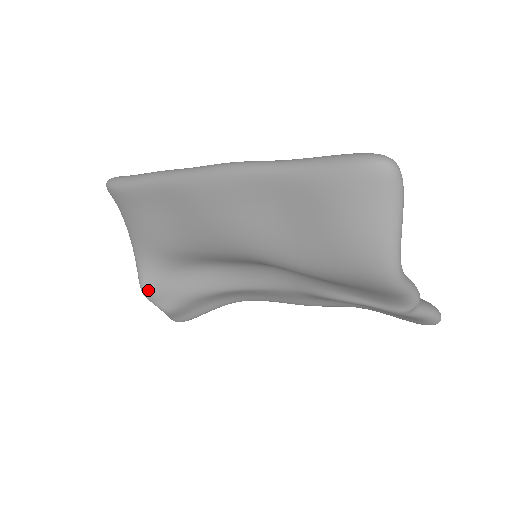
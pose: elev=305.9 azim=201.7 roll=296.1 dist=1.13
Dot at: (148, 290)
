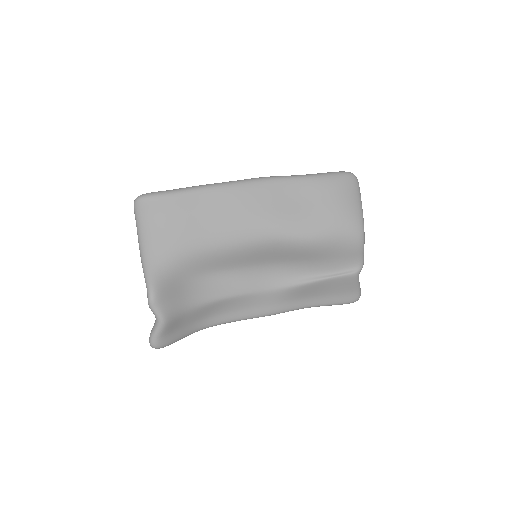
Dot at: (158, 293)
